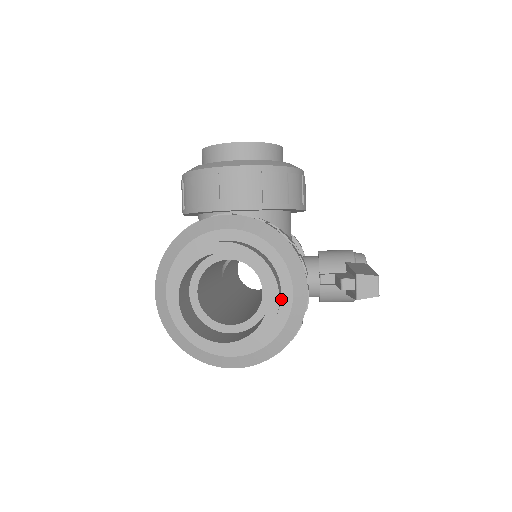
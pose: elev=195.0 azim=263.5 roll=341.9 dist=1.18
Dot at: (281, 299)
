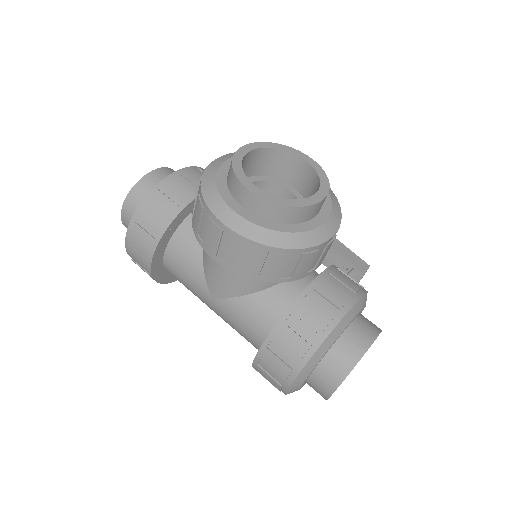
Dot at: occluded
